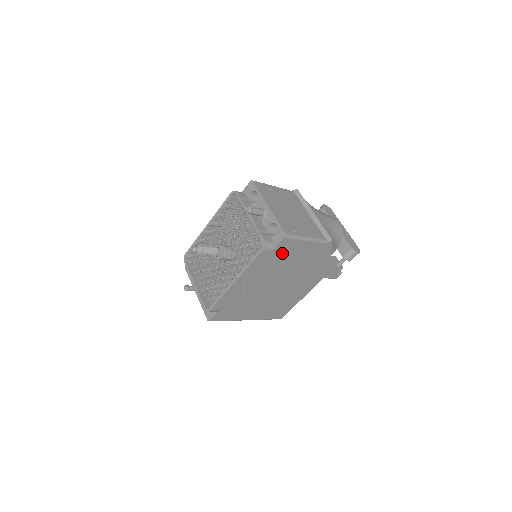
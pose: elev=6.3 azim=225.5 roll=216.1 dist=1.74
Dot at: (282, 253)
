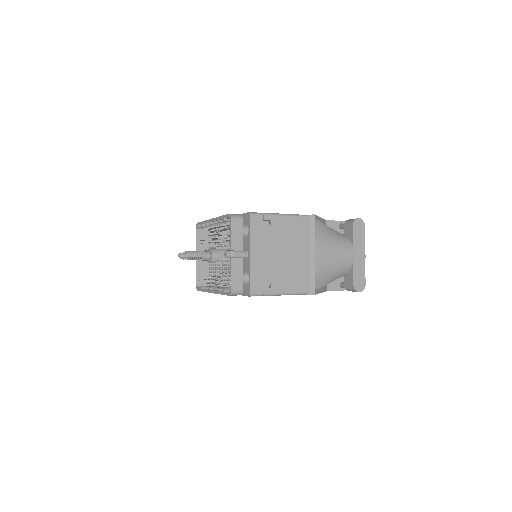
Dot at: occluded
